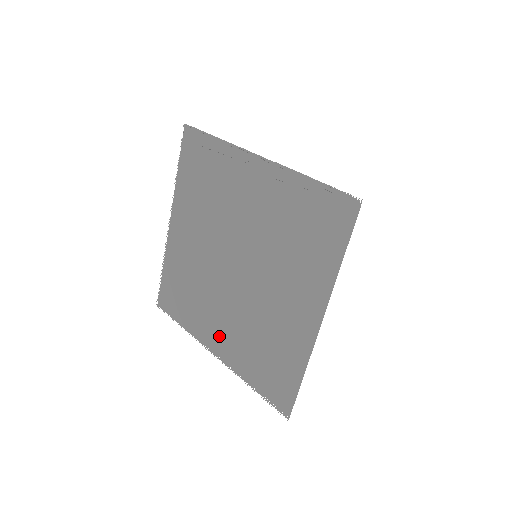
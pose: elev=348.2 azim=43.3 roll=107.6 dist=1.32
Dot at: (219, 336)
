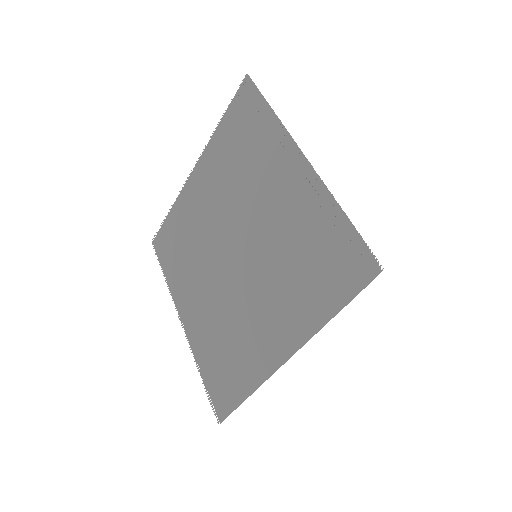
Dot at: (192, 308)
